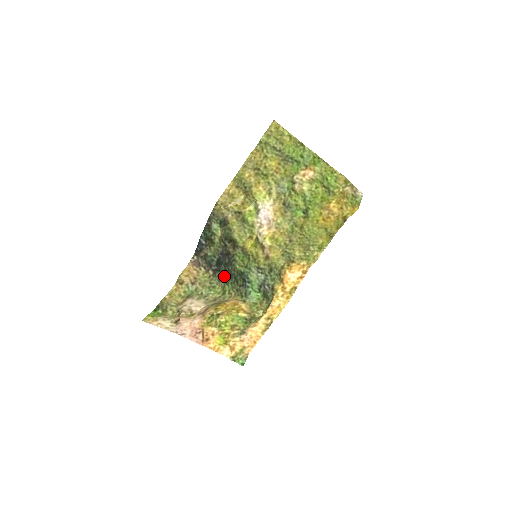
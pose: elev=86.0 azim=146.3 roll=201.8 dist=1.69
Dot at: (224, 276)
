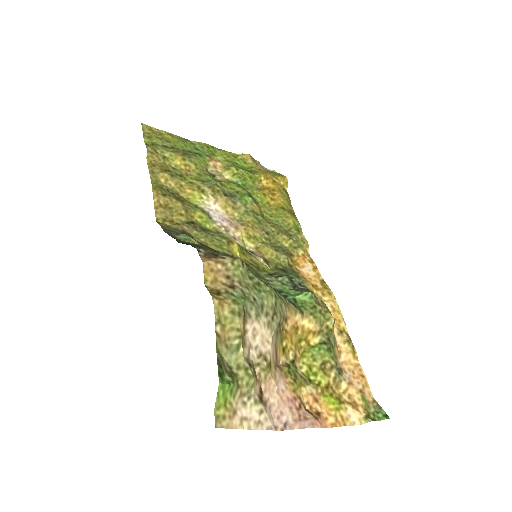
Dot at: occluded
